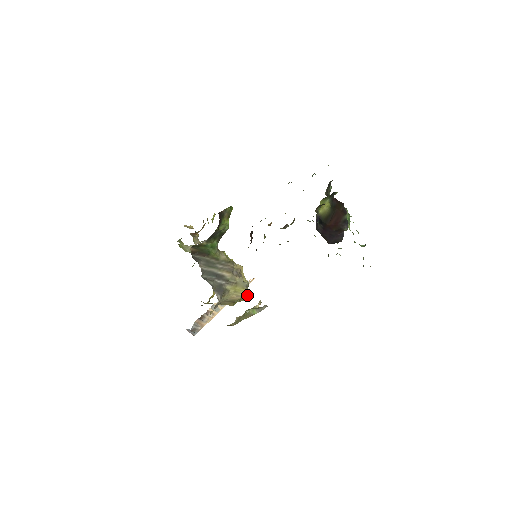
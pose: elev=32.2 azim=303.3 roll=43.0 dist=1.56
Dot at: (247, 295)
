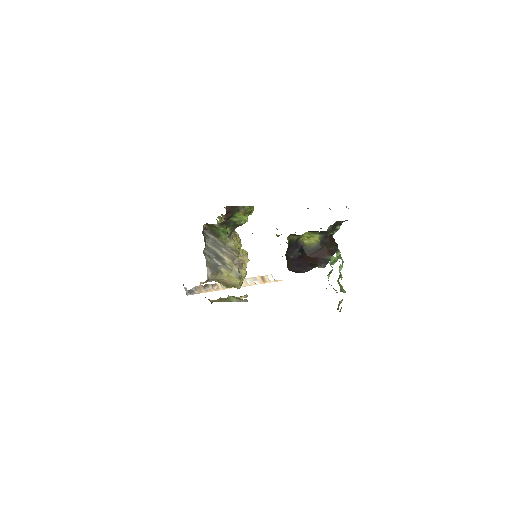
Dot at: (238, 284)
